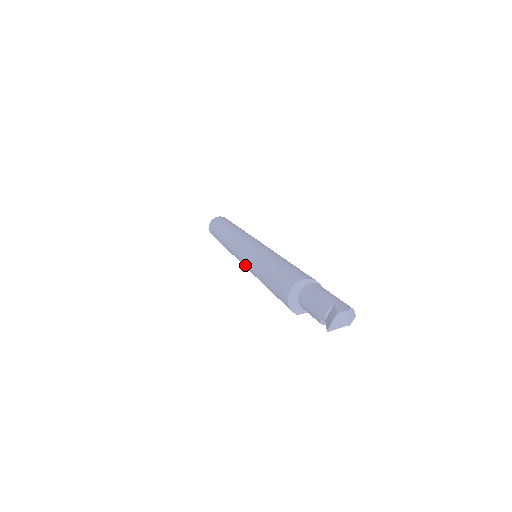
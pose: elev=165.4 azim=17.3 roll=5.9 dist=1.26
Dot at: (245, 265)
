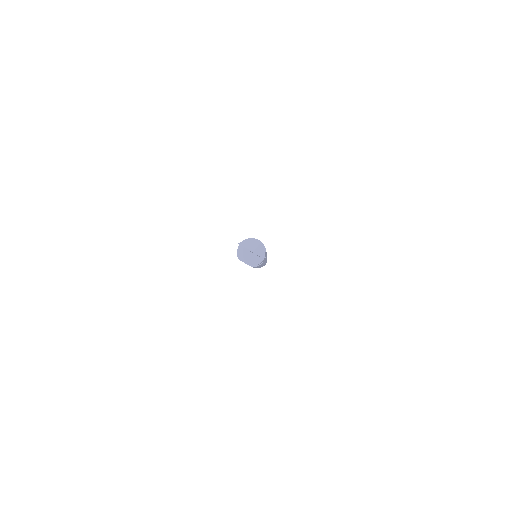
Dot at: occluded
